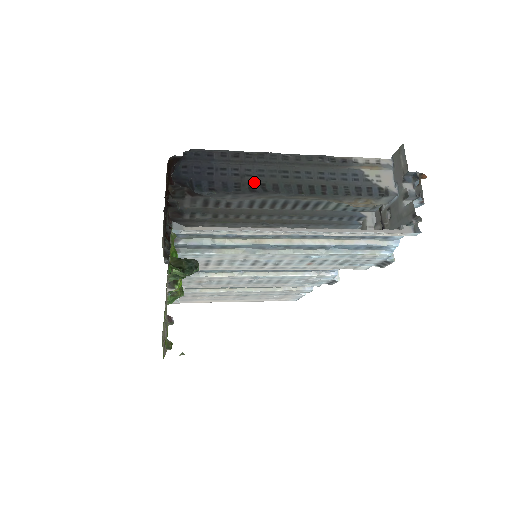
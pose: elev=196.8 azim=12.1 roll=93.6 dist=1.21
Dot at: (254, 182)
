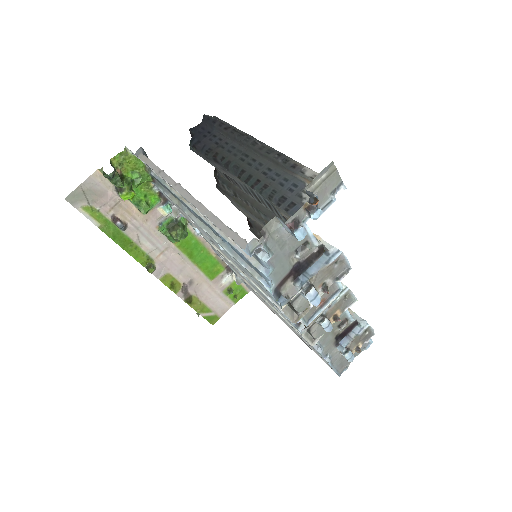
Dot at: (220, 153)
